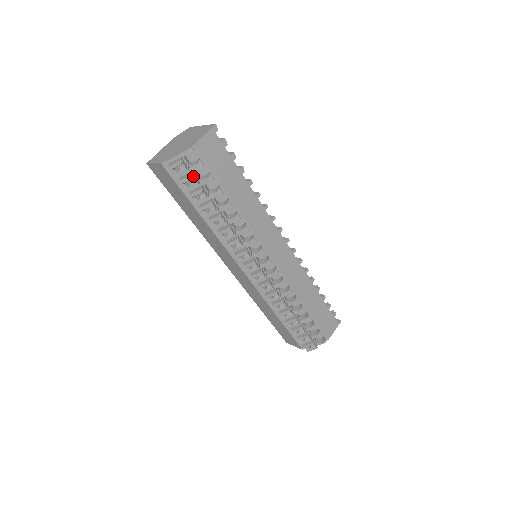
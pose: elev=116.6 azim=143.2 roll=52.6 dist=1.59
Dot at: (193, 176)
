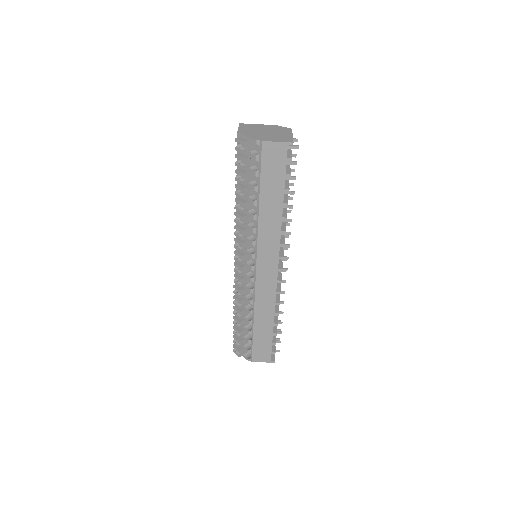
Dot at: (246, 160)
